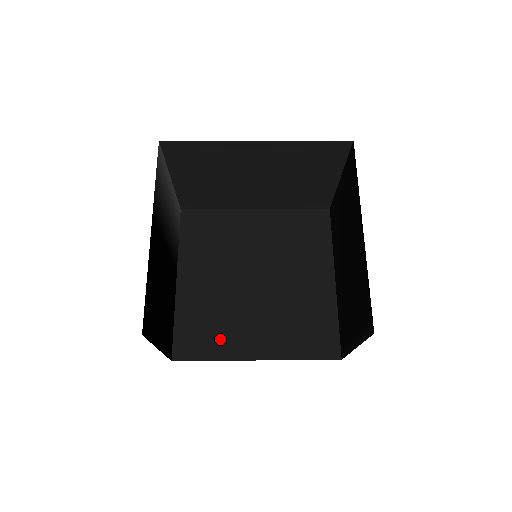
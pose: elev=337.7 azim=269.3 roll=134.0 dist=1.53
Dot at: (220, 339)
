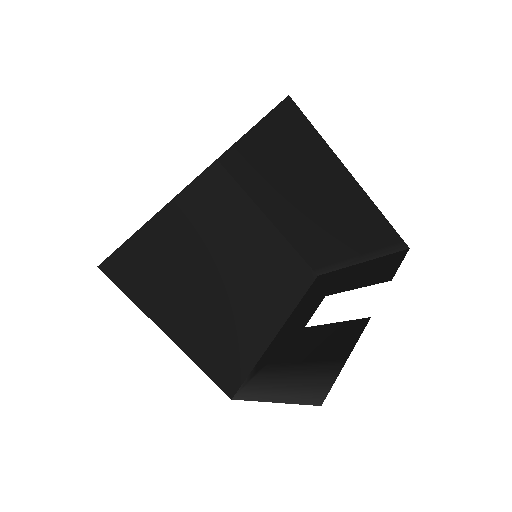
Dot at: (245, 344)
